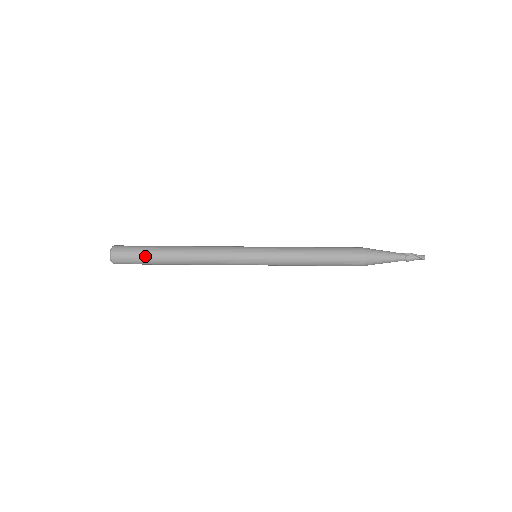
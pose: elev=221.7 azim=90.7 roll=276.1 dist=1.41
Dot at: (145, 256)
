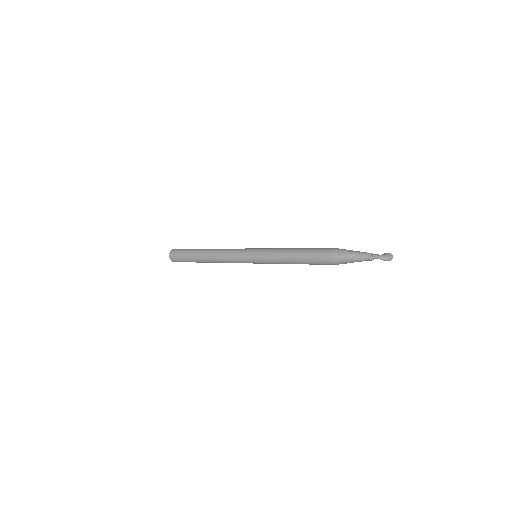
Dot at: occluded
